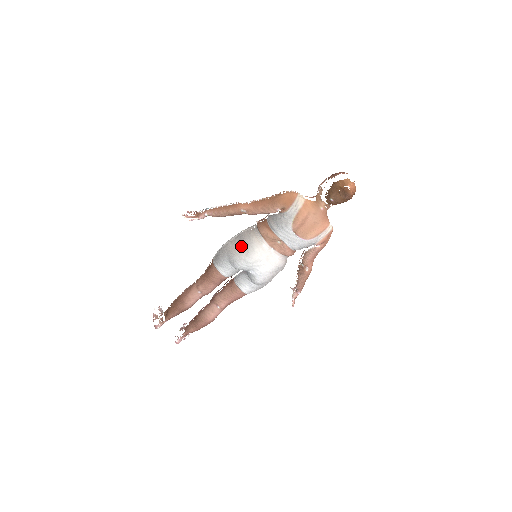
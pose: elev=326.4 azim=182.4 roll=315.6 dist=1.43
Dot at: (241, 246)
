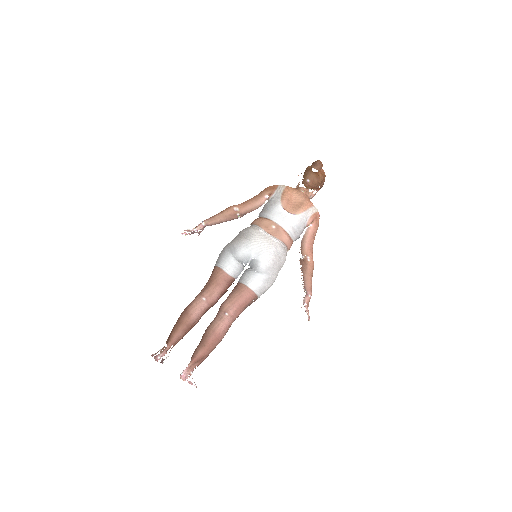
Dot at: (239, 236)
